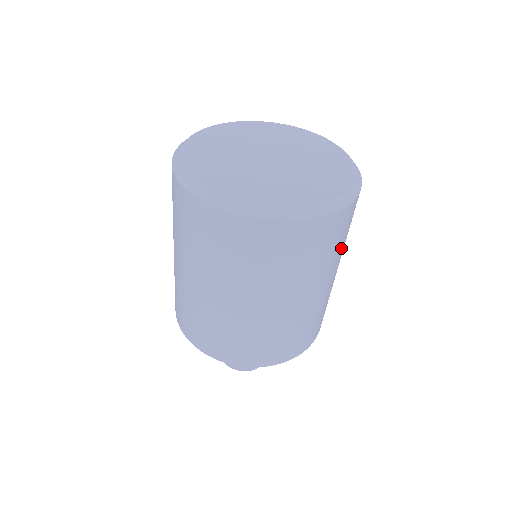
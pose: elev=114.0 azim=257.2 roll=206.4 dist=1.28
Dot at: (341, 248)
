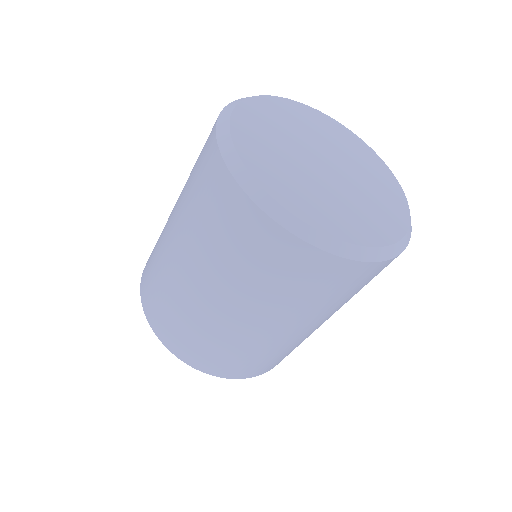
Dot at: (293, 301)
